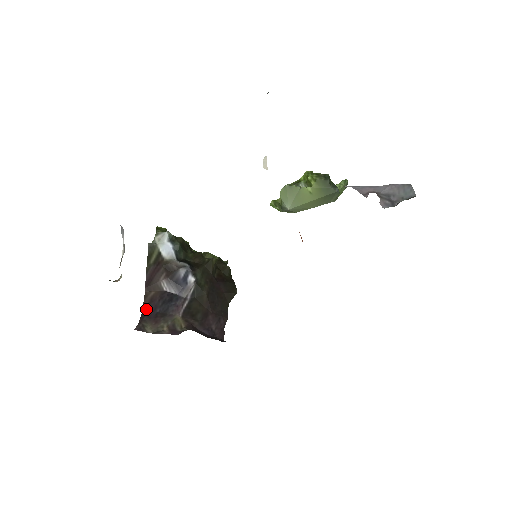
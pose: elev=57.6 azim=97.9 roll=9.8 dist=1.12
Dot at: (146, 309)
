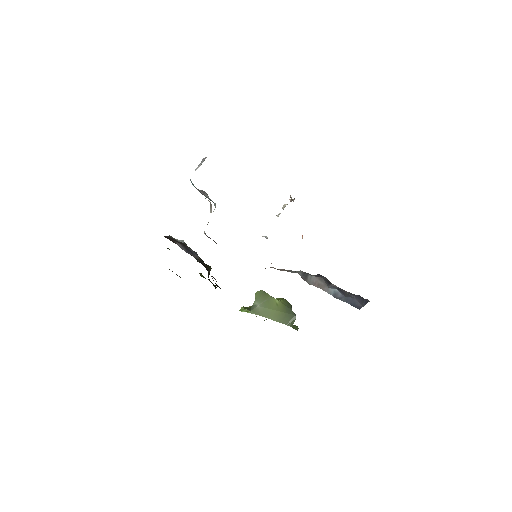
Dot at: occluded
